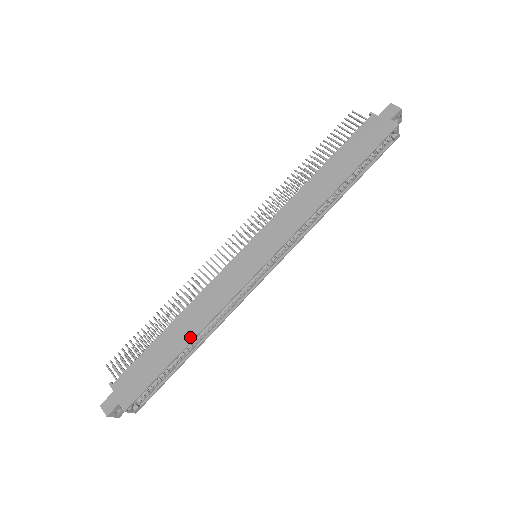
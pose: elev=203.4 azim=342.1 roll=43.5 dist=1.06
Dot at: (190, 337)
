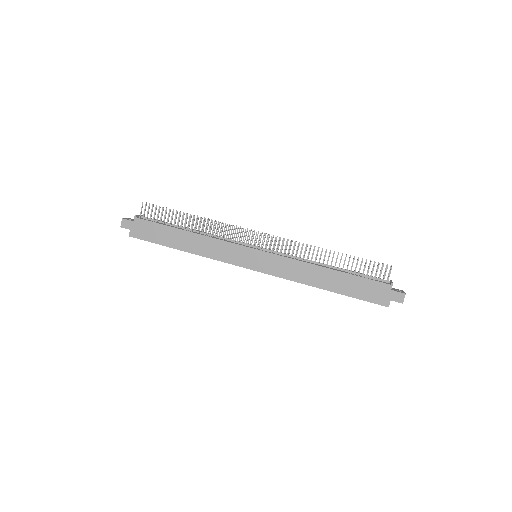
Dot at: (186, 249)
